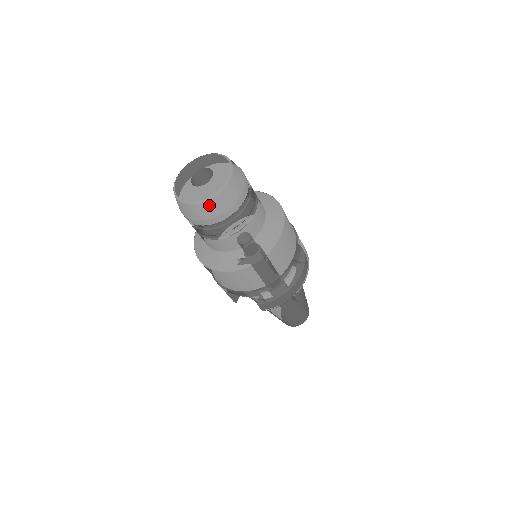
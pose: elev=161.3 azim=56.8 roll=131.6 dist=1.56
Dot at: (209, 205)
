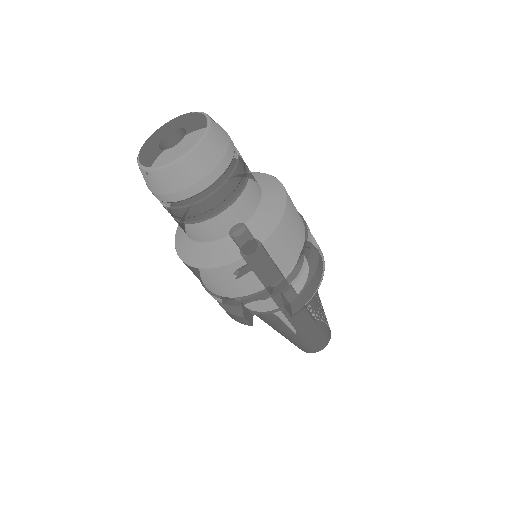
Dot at: (197, 157)
